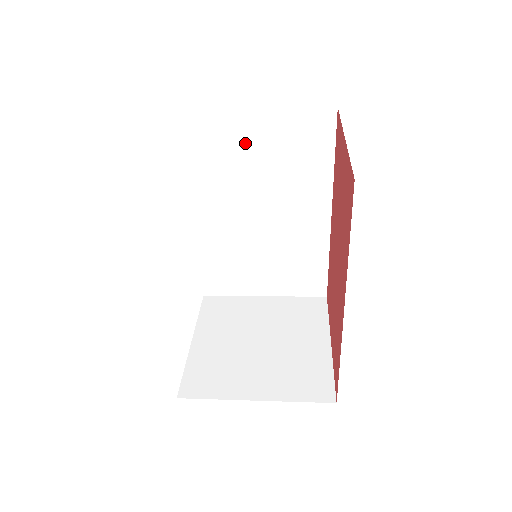
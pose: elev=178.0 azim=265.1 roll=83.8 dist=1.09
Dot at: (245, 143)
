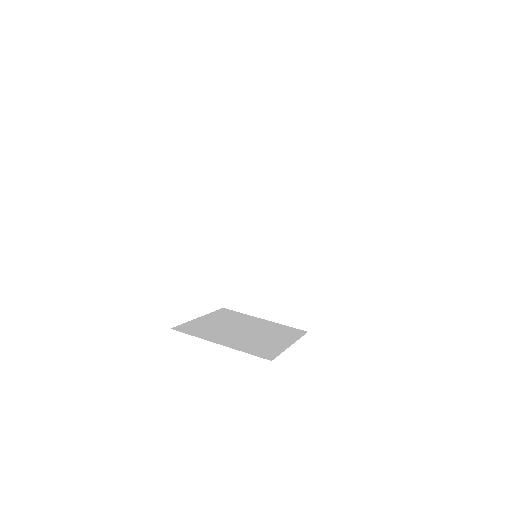
Dot at: (276, 199)
